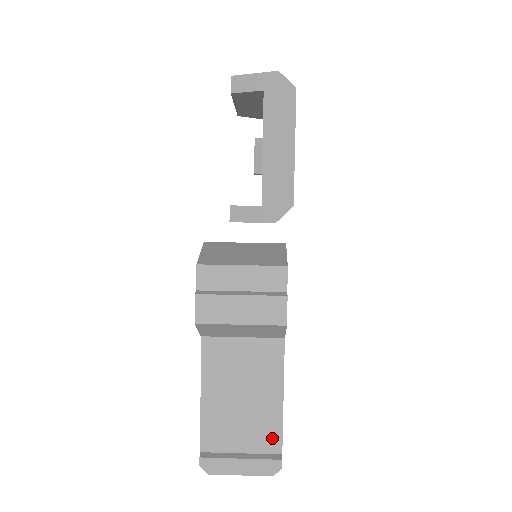
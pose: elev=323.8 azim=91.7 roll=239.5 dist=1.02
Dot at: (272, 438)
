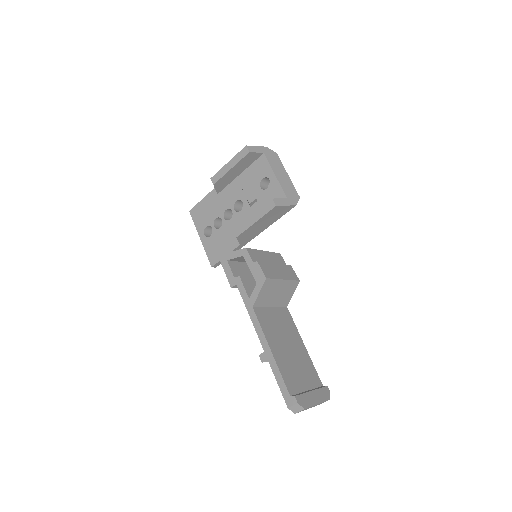
Dot at: (314, 375)
